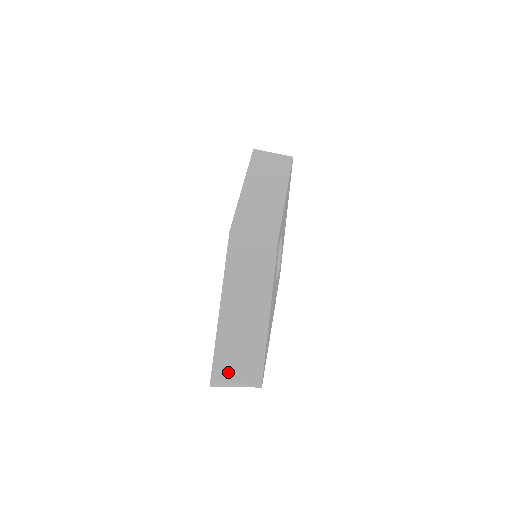
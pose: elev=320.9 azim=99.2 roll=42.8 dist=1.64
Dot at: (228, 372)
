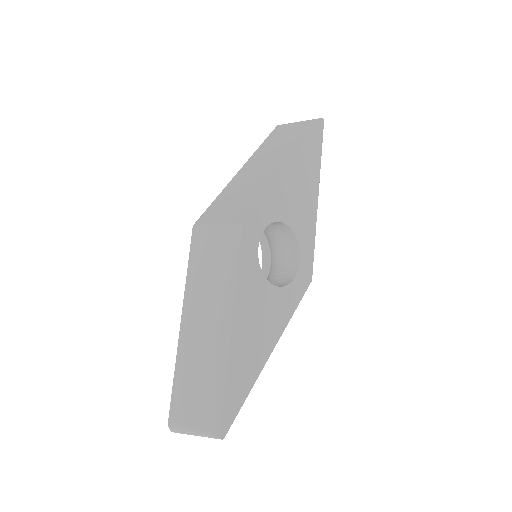
Dot at: (185, 413)
